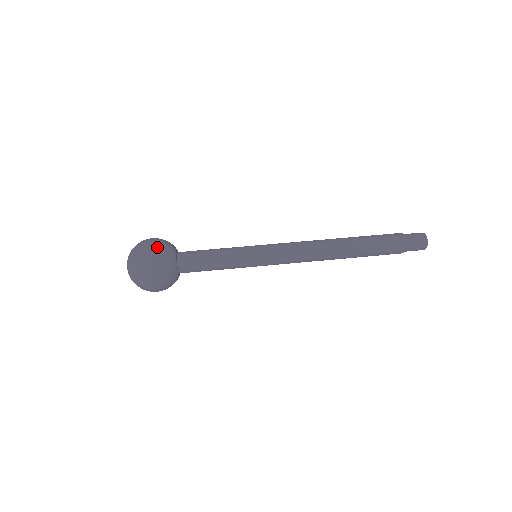
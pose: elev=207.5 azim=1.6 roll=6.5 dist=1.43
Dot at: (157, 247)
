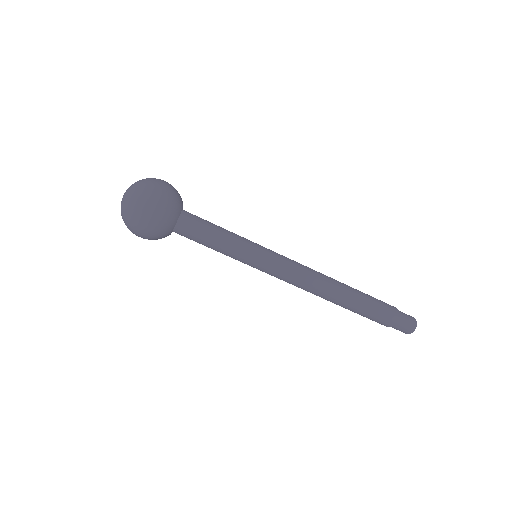
Dot at: (157, 217)
